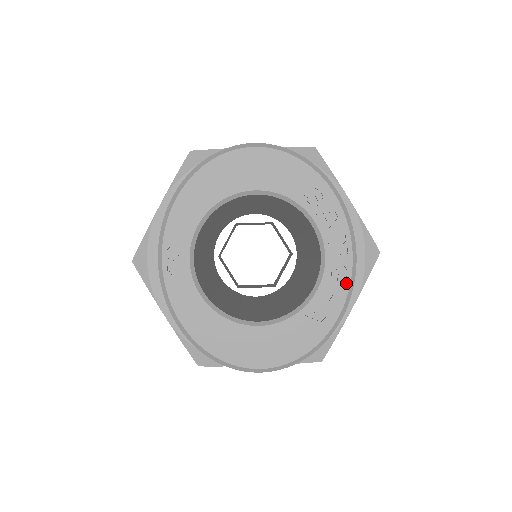
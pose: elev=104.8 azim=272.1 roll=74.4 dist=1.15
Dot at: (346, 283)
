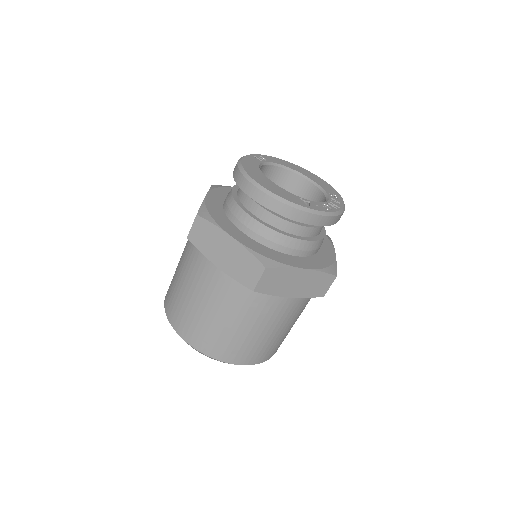
Dot at: (329, 210)
